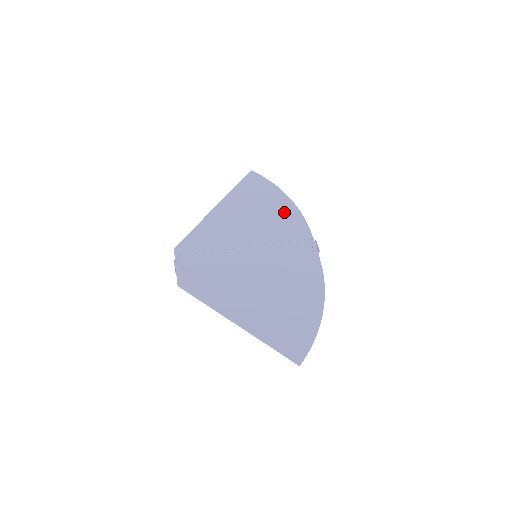
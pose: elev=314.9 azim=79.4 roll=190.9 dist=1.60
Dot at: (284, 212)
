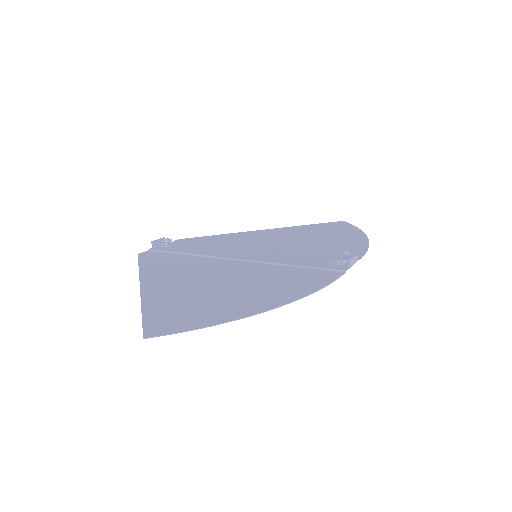
Dot at: (344, 241)
